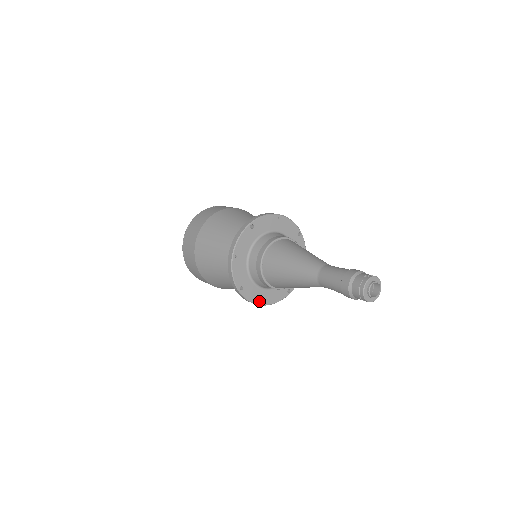
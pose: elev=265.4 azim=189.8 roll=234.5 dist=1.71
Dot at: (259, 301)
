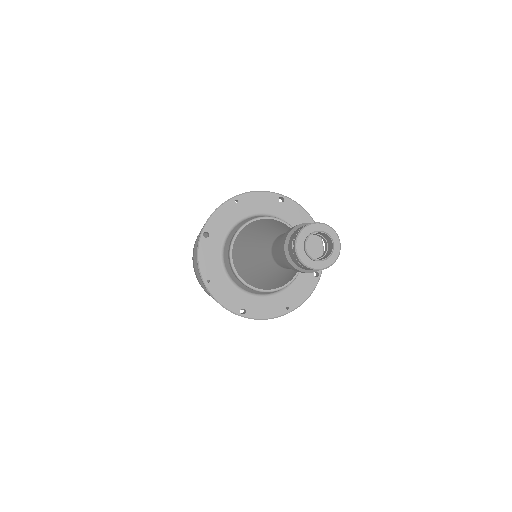
Dot at: (206, 273)
